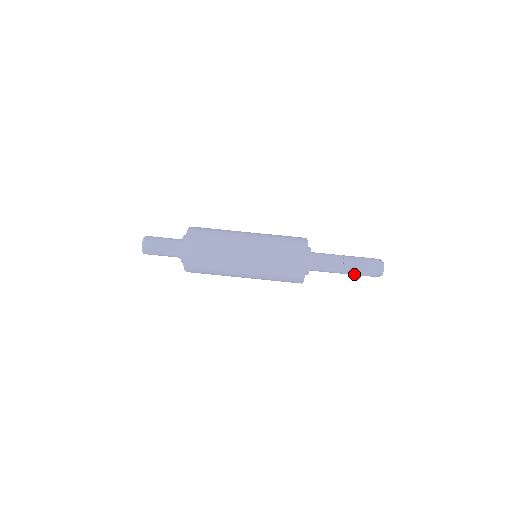
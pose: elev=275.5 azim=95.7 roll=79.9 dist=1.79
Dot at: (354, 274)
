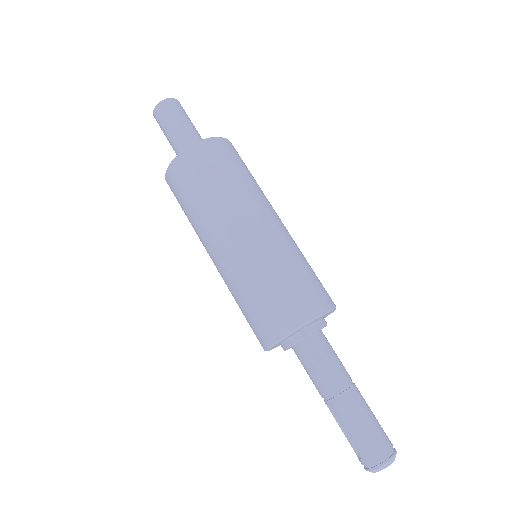
Dot at: (340, 423)
